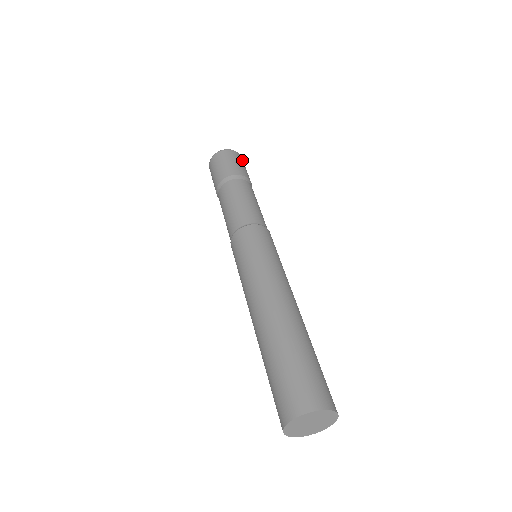
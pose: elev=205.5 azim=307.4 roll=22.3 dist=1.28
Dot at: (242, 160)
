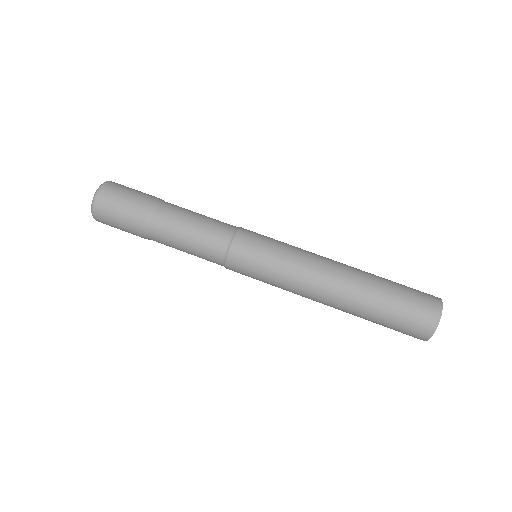
Dot at: occluded
